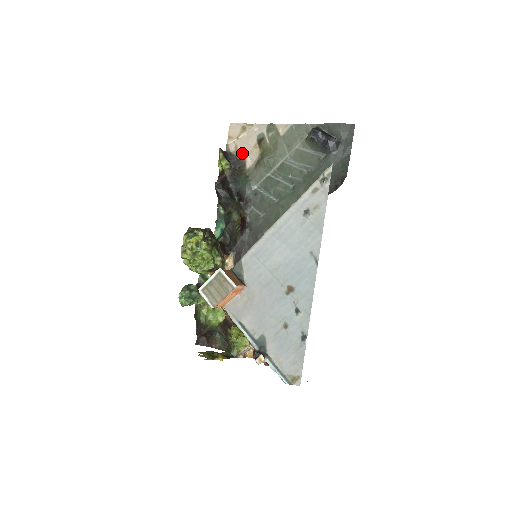
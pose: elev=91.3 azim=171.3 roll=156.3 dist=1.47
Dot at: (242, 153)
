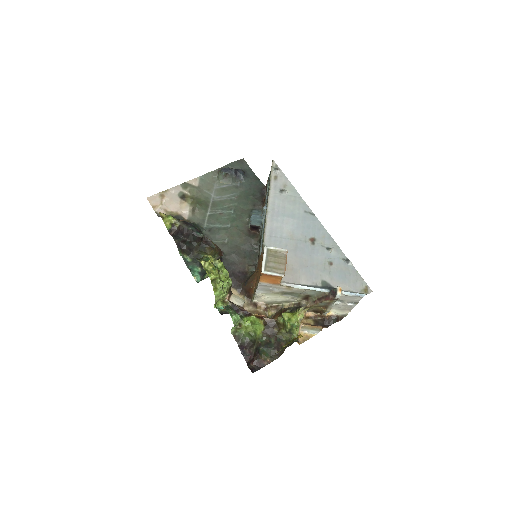
Dot at: (174, 212)
